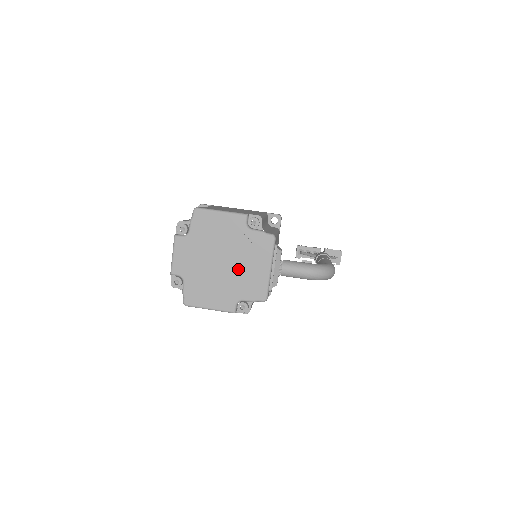
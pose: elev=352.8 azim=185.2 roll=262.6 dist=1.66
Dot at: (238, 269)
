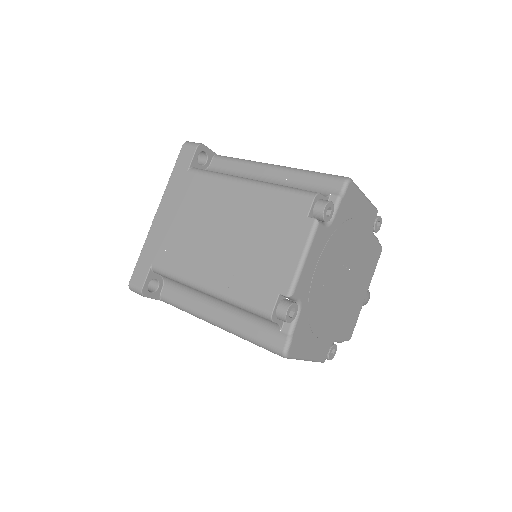
Dot at: (349, 292)
